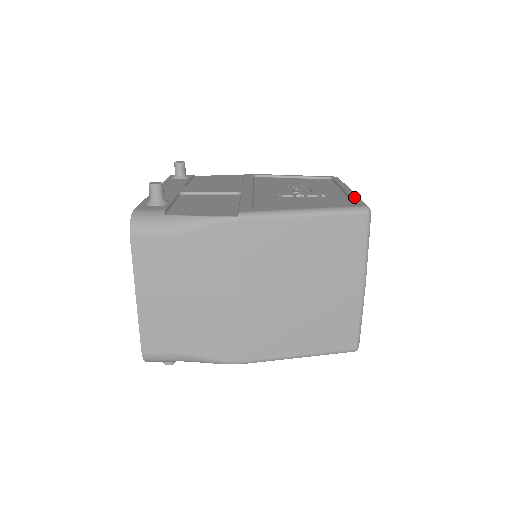
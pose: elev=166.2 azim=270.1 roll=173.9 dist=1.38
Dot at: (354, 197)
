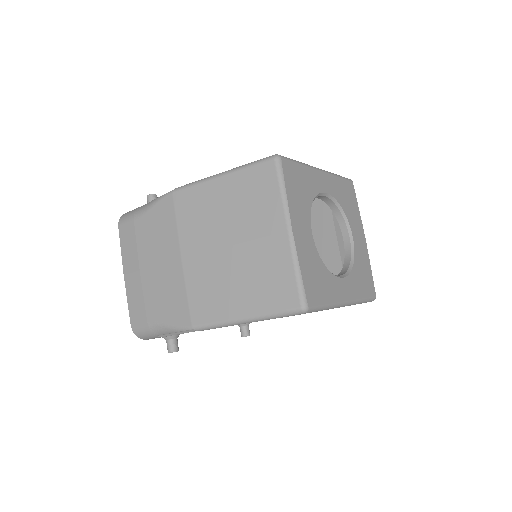
Dot at: occluded
